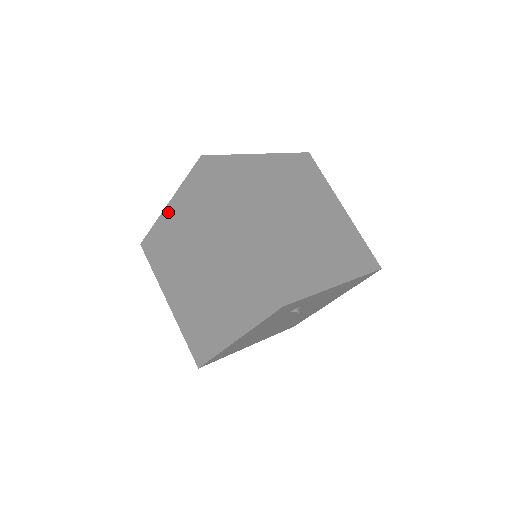
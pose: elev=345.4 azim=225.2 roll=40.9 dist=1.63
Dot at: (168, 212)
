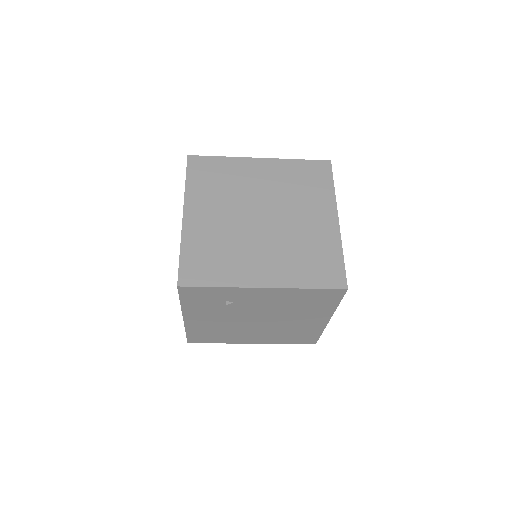
Dot at: occluded
